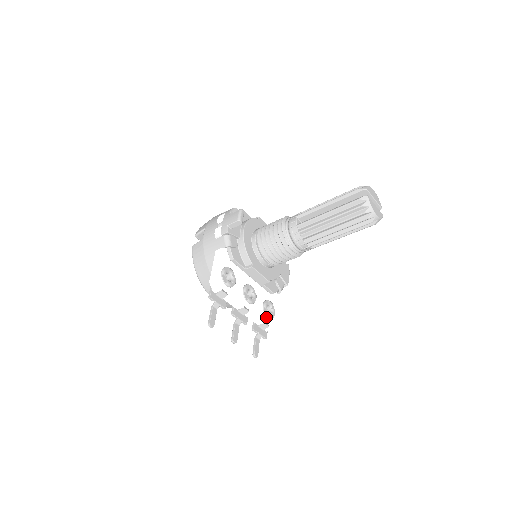
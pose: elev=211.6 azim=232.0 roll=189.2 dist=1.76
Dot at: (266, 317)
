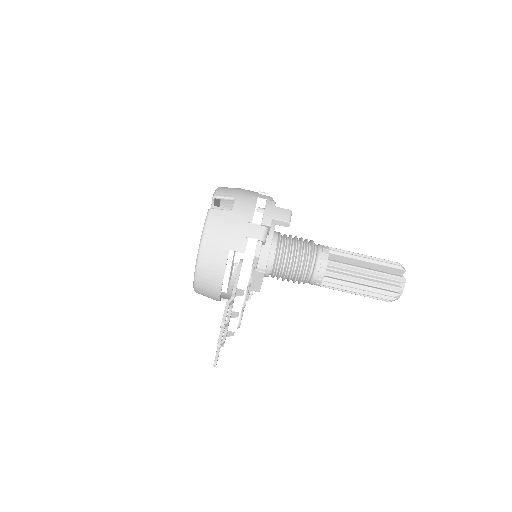
Dot at: occluded
